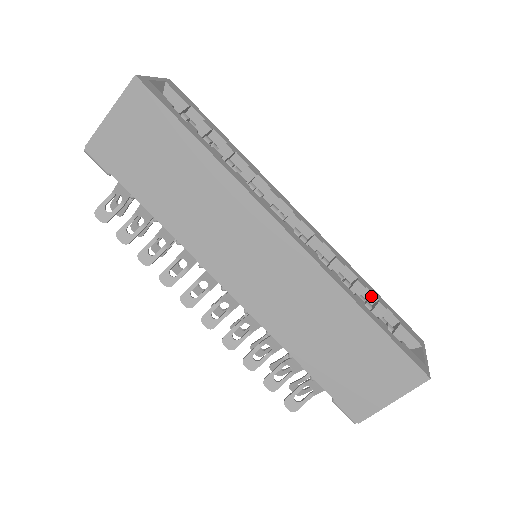
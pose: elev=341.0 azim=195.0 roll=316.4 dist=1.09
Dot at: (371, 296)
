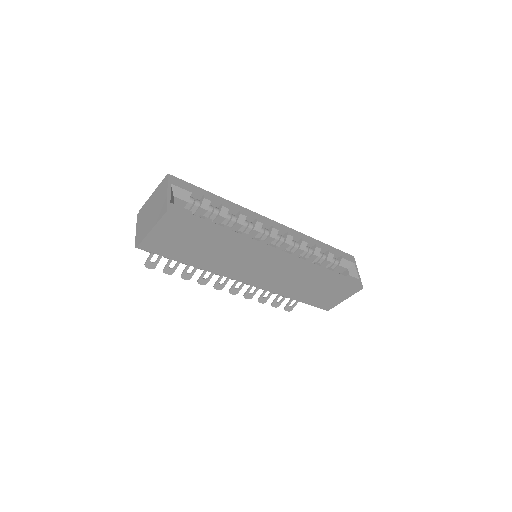
Dot at: (324, 249)
